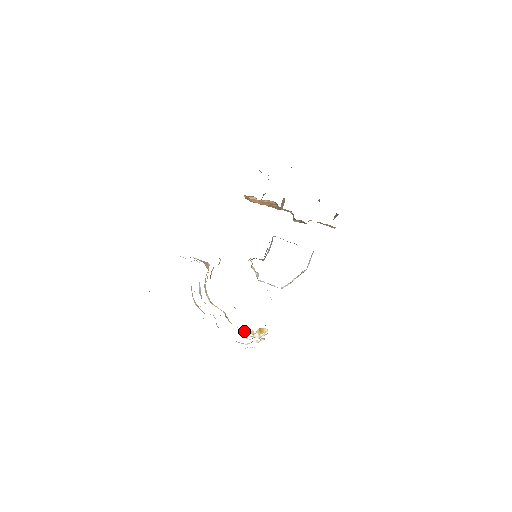
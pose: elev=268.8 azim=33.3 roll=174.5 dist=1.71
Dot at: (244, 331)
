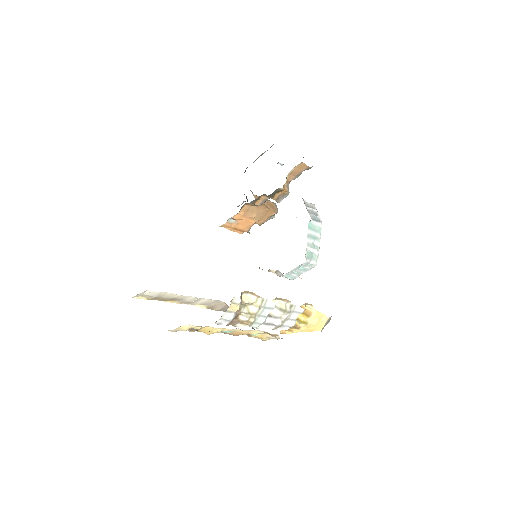
Dot at: (297, 332)
